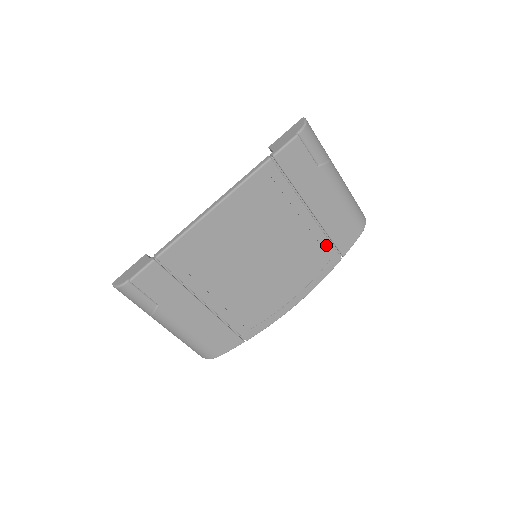
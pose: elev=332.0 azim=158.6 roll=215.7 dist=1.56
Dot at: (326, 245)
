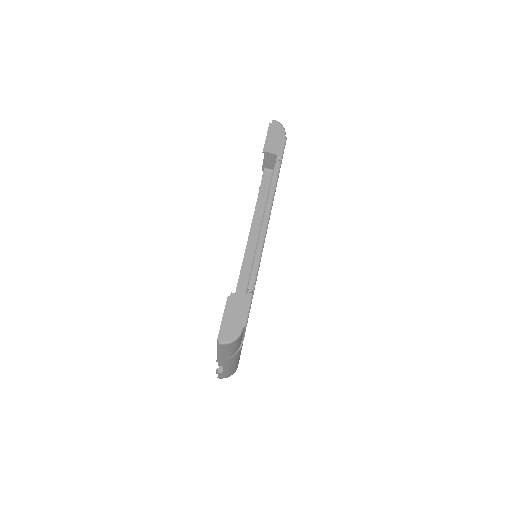
Dot at: occluded
